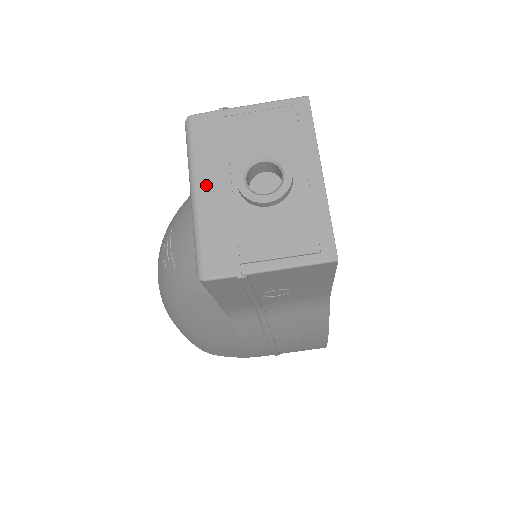
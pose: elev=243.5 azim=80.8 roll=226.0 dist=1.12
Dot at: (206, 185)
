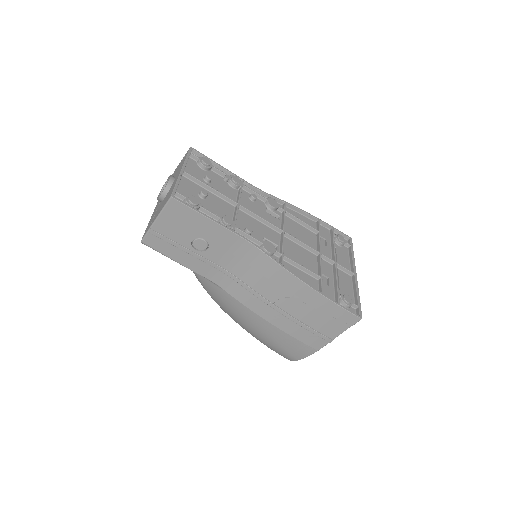
Dot at: occluded
